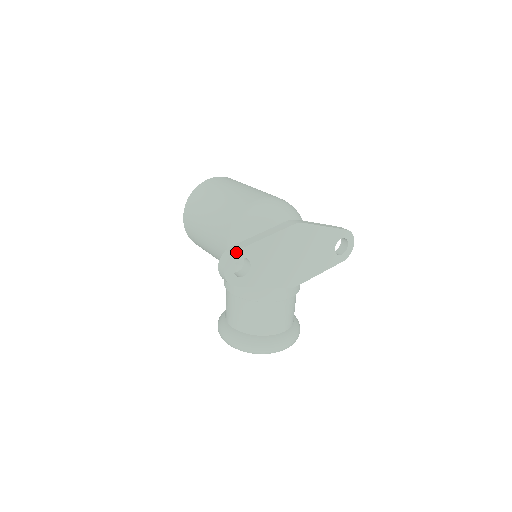
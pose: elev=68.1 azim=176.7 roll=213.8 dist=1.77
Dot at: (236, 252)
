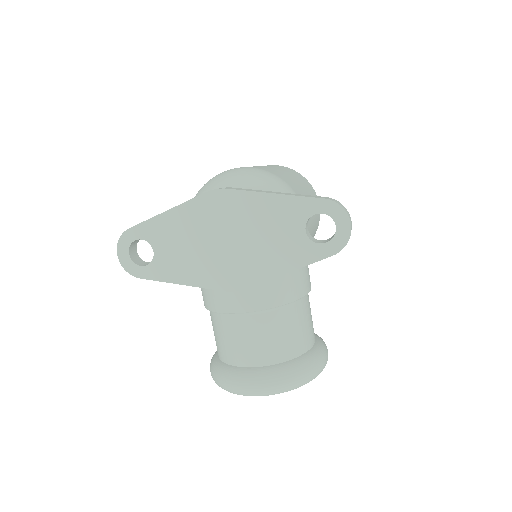
Dot at: (128, 231)
